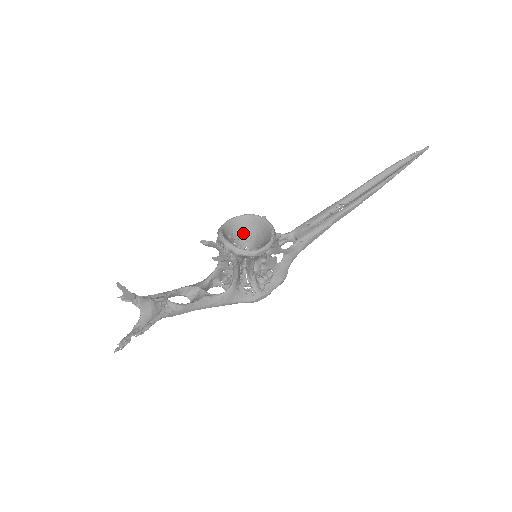
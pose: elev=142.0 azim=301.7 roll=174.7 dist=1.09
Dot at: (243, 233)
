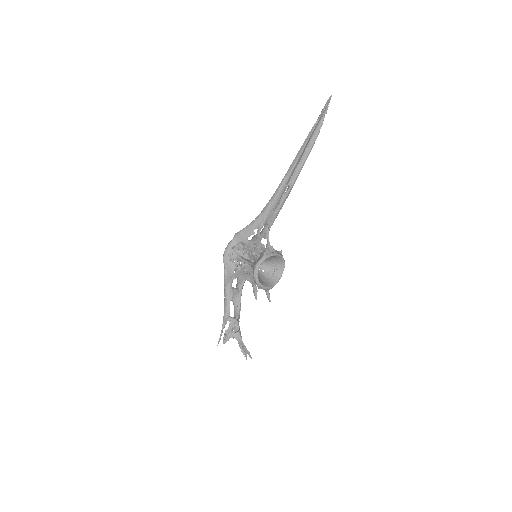
Dot at: occluded
